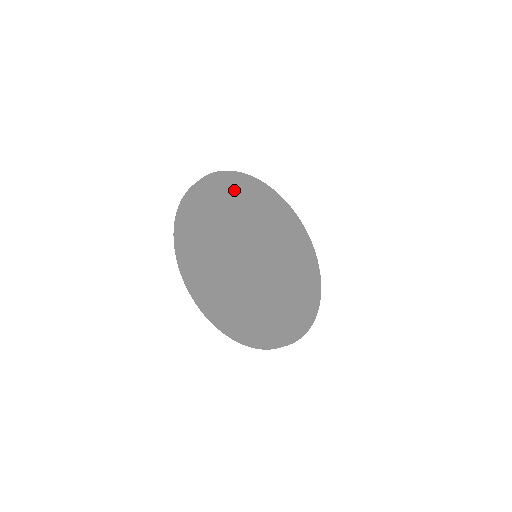
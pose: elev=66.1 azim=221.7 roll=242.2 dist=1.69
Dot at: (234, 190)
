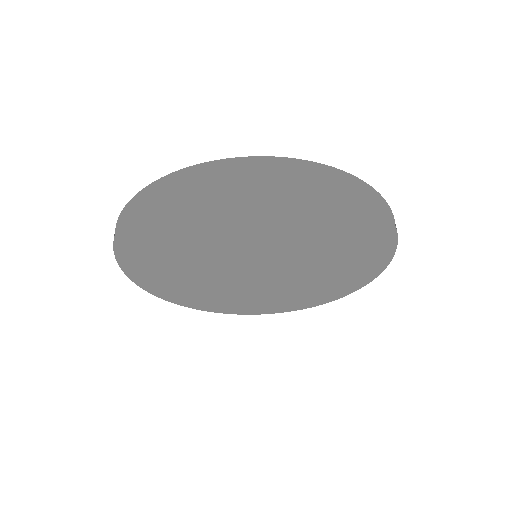
Dot at: (187, 211)
